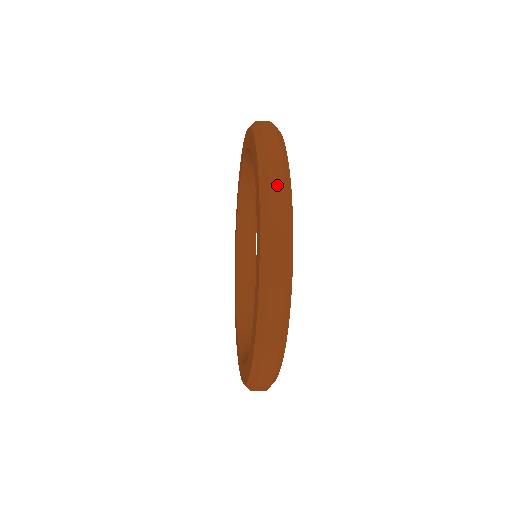
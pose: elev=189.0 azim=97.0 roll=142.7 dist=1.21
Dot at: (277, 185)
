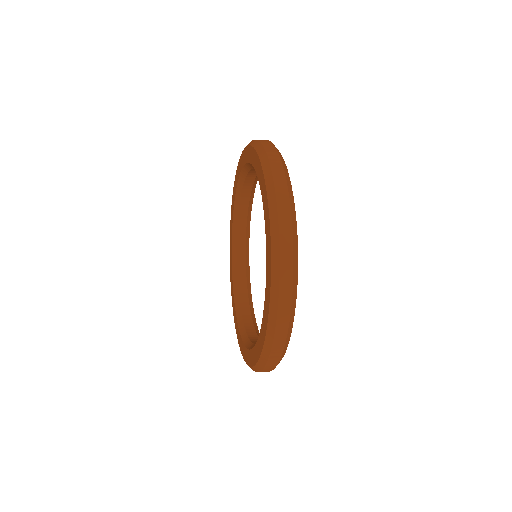
Dot at: (279, 343)
